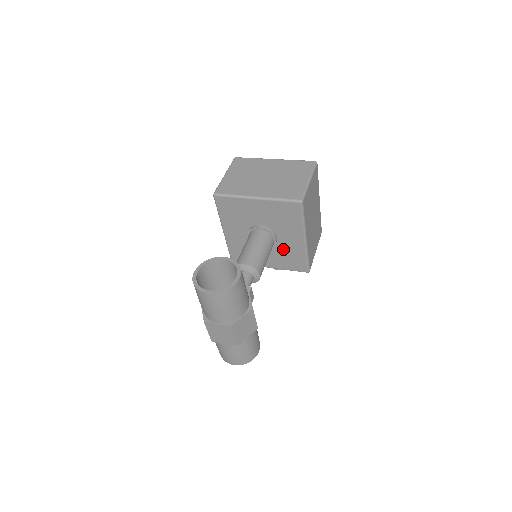
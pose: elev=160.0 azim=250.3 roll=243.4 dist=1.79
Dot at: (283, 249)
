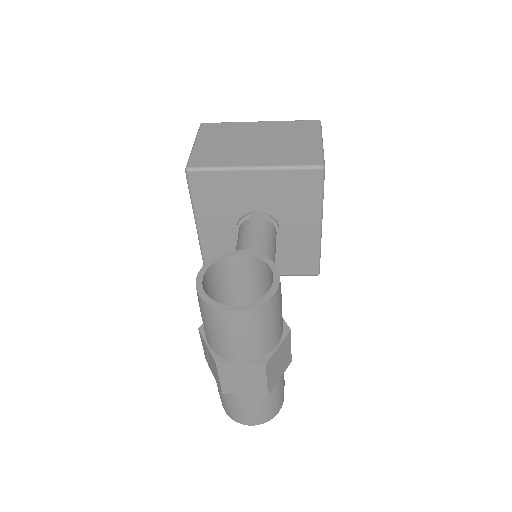
Dot at: (286, 245)
